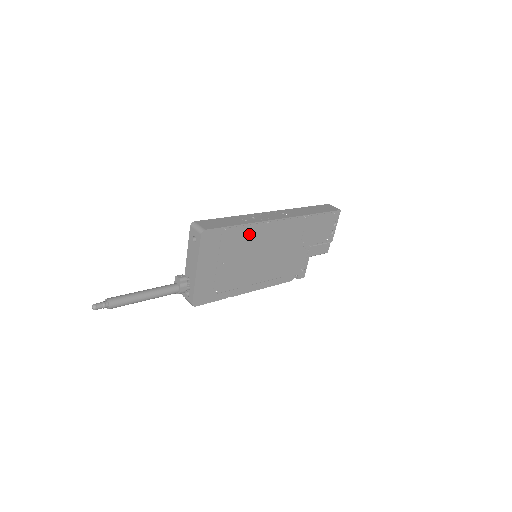
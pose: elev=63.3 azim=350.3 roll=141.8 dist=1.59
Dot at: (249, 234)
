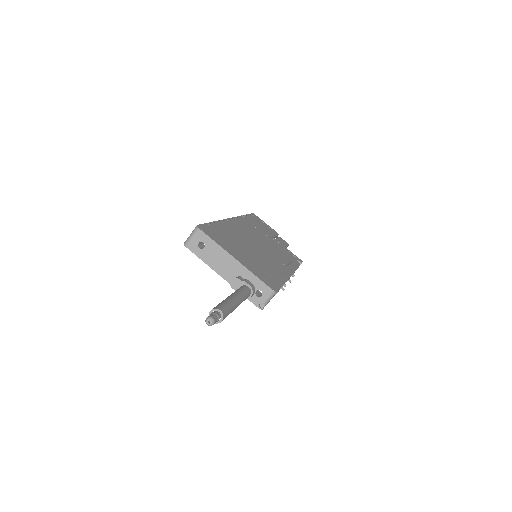
Dot at: (228, 229)
